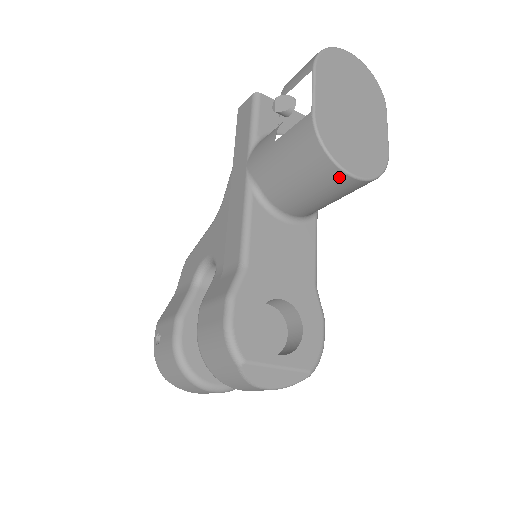
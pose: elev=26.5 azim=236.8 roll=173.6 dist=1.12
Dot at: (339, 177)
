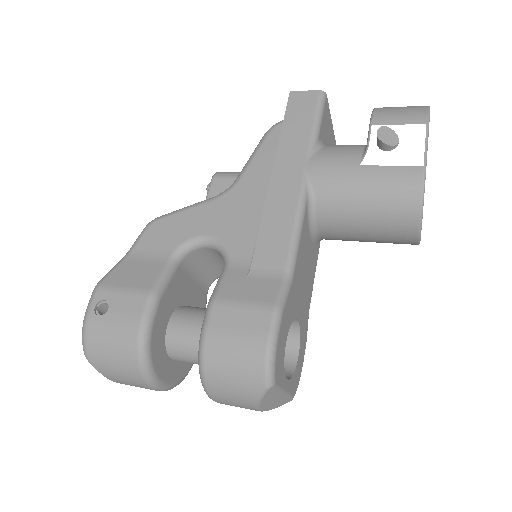
Dot at: (410, 233)
